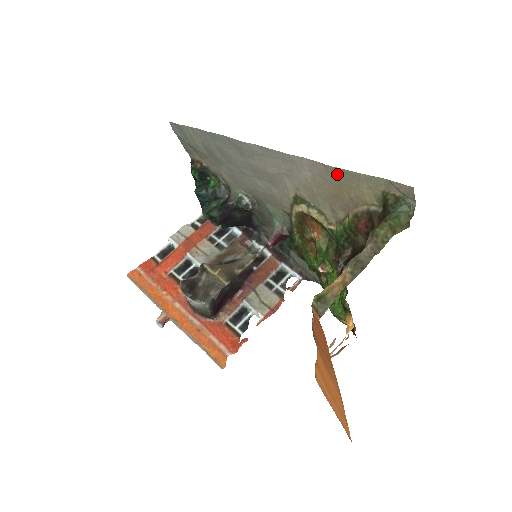
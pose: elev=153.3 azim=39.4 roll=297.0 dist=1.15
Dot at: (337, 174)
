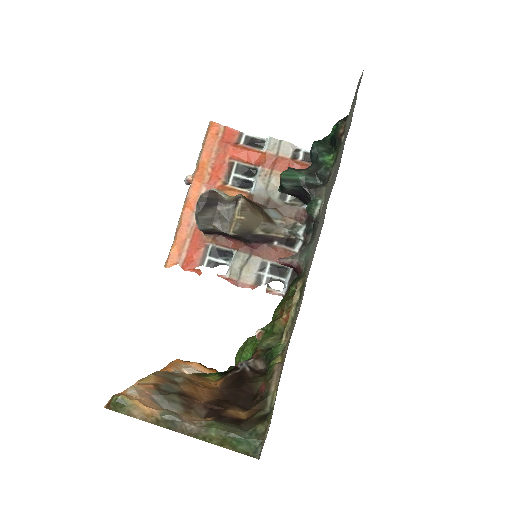
Dot at: occluded
